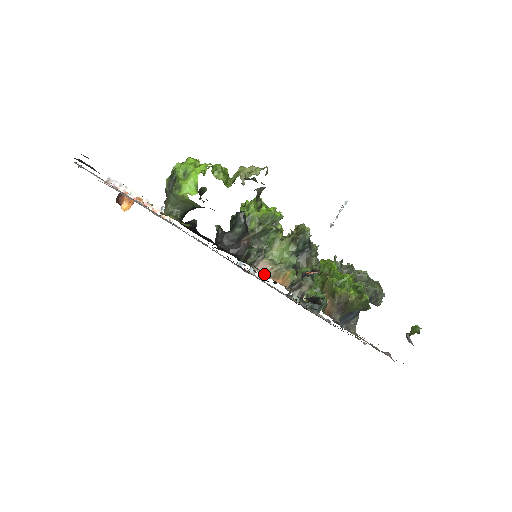
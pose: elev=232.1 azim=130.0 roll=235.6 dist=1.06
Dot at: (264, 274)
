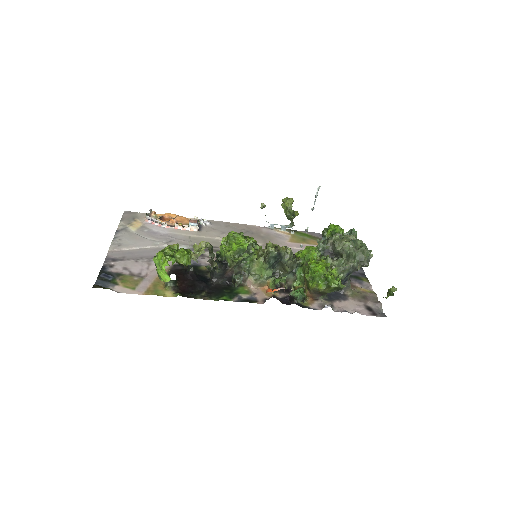
Dot at: (252, 287)
